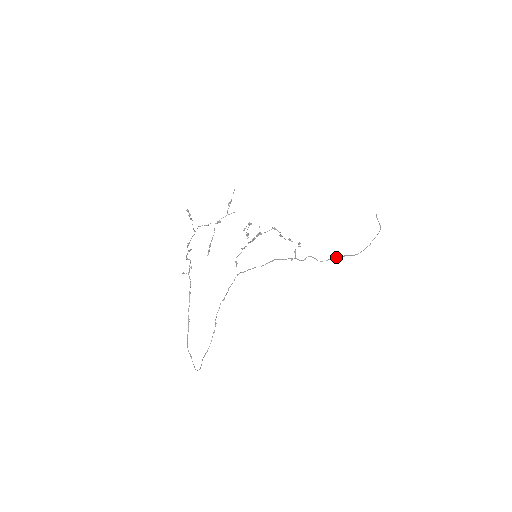
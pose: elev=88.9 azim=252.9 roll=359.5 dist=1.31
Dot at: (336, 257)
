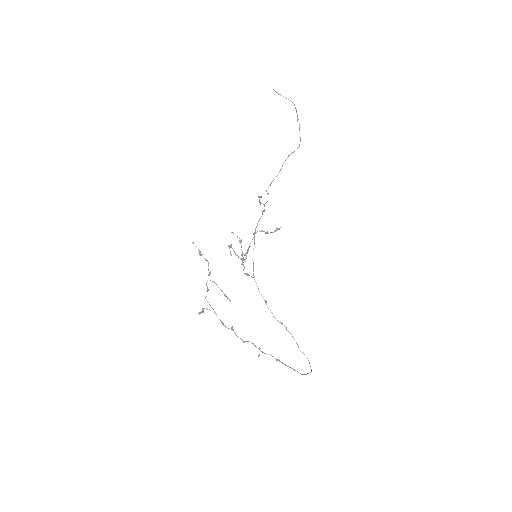
Dot at: (283, 163)
